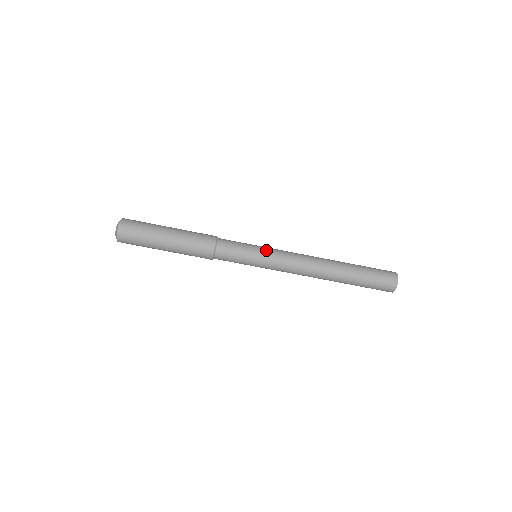
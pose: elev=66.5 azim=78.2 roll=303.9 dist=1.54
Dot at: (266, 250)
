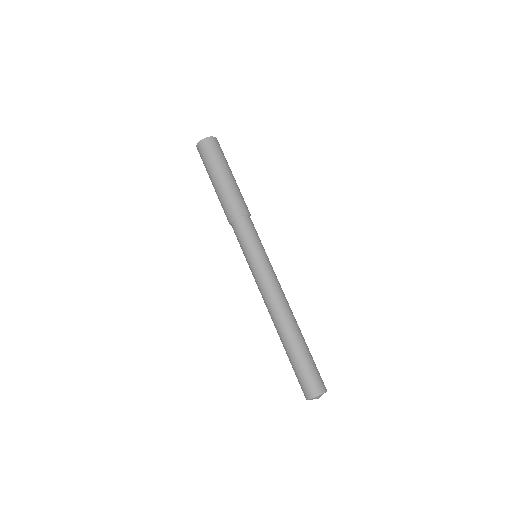
Dot at: (261, 260)
